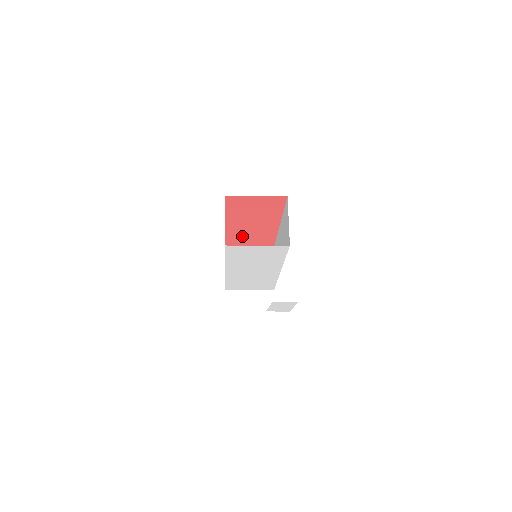
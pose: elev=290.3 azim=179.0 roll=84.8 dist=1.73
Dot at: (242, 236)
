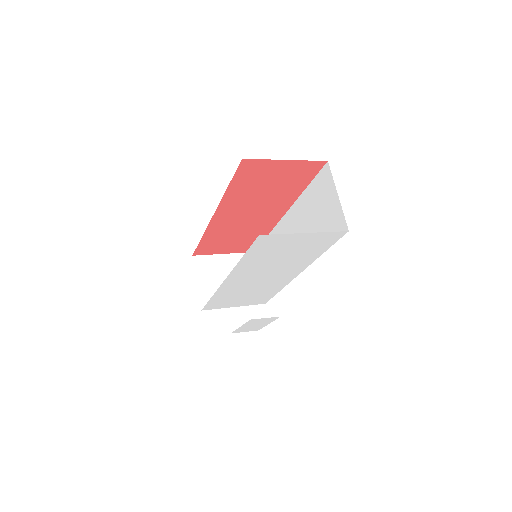
Dot at: (228, 230)
